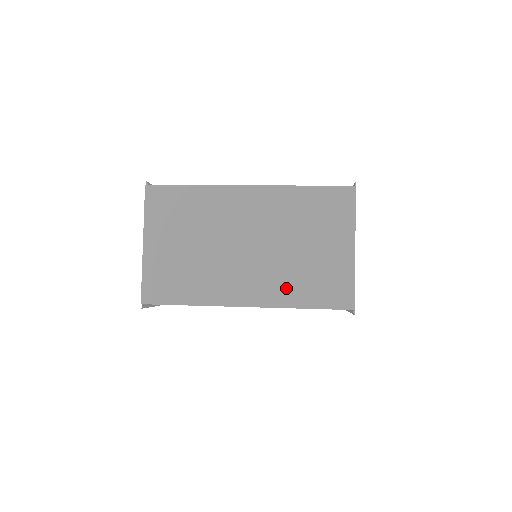
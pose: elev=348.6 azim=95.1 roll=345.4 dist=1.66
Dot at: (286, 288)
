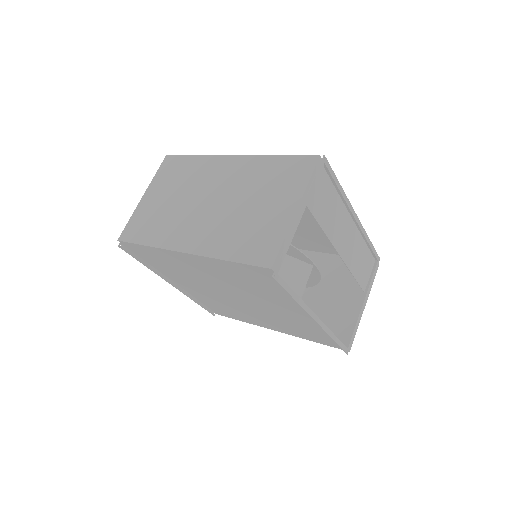
Dot at: (222, 240)
